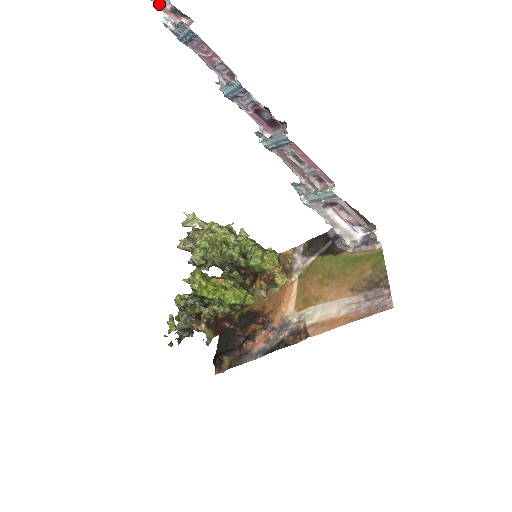
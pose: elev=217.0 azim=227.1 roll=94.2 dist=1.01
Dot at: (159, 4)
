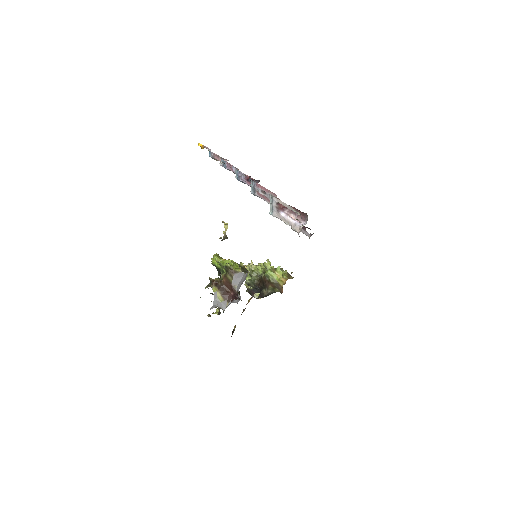
Dot at: (219, 160)
